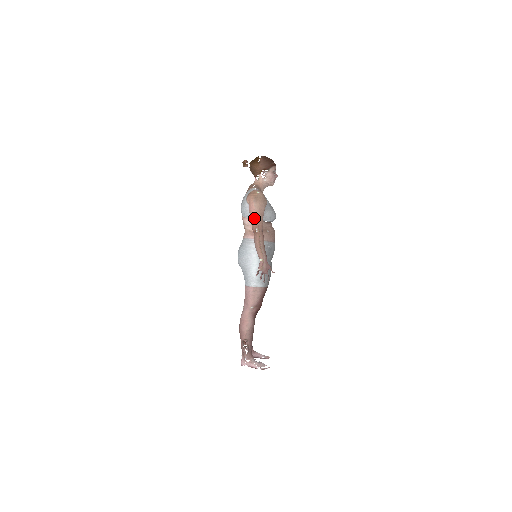
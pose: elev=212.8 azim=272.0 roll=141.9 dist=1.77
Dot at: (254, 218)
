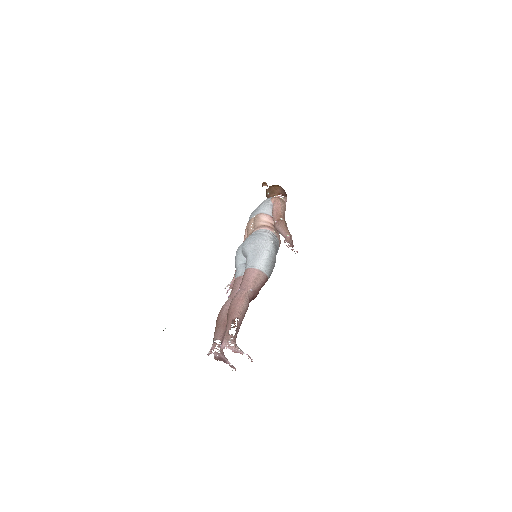
Dot at: (279, 211)
